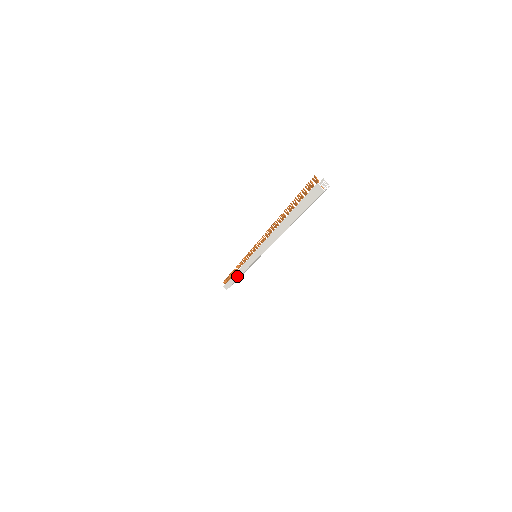
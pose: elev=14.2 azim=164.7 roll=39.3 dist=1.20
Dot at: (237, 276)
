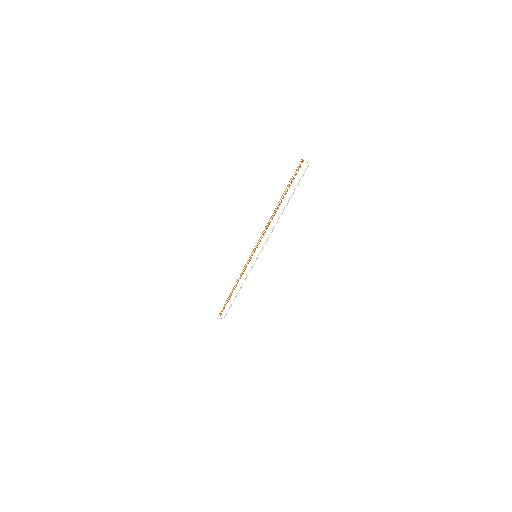
Dot at: (236, 291)
